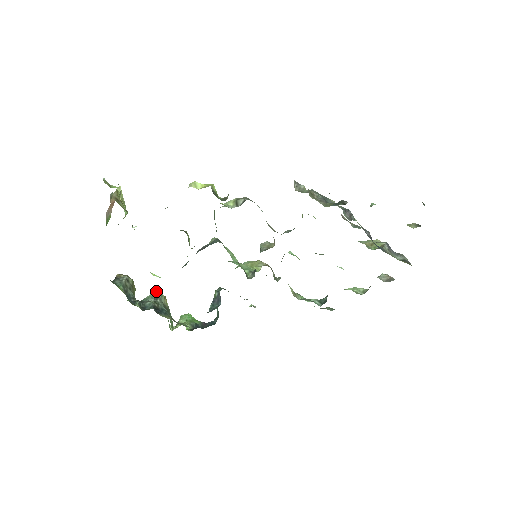
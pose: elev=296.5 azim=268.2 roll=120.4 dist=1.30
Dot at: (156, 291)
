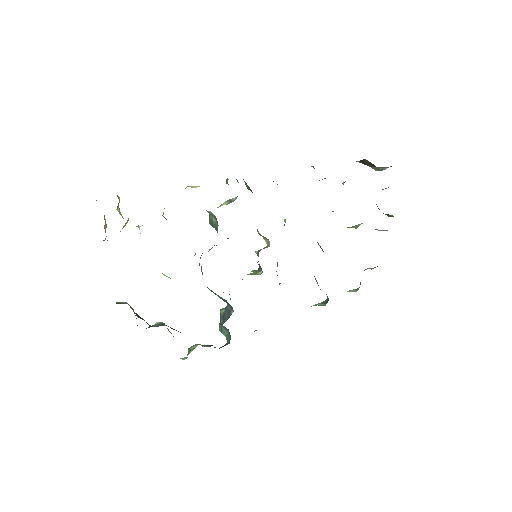
Dot at: occluded
